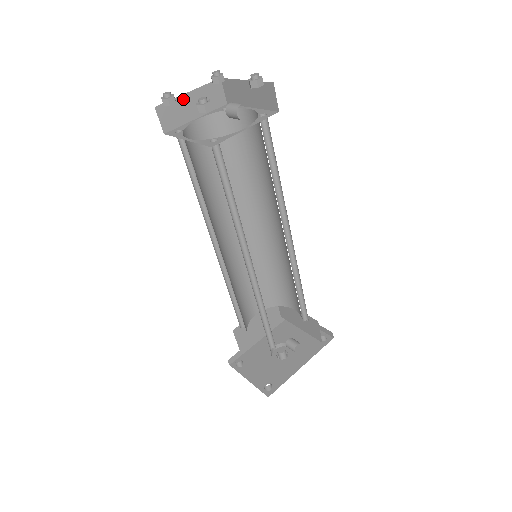
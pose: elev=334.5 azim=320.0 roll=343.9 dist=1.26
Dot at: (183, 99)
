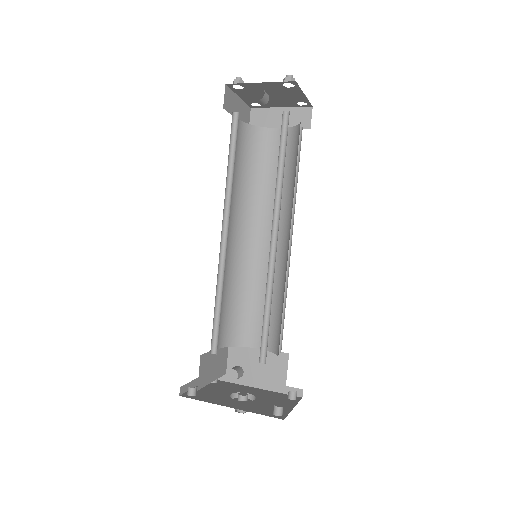
Dot at: (274, 111)
